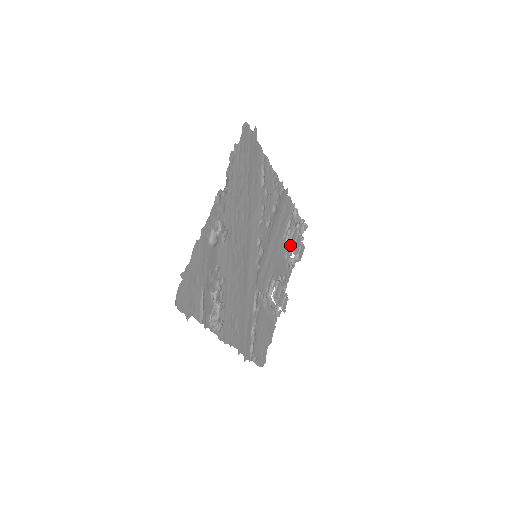
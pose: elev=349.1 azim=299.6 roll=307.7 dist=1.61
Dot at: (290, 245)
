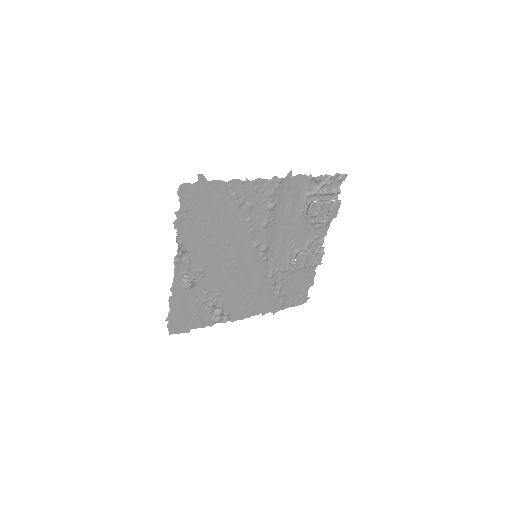
Dot at: (311, 217)
